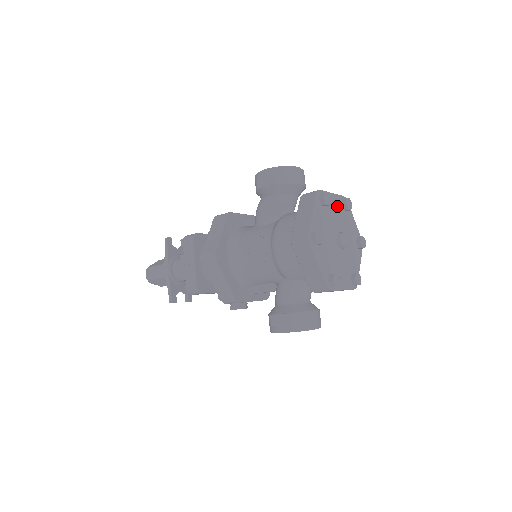
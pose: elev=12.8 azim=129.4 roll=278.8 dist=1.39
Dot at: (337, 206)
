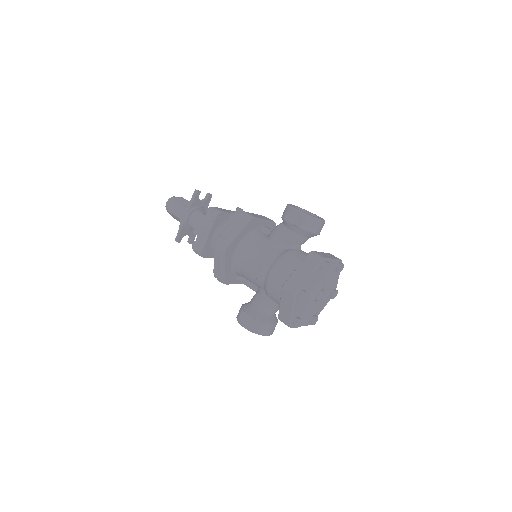
Dot at: (331, 268)
